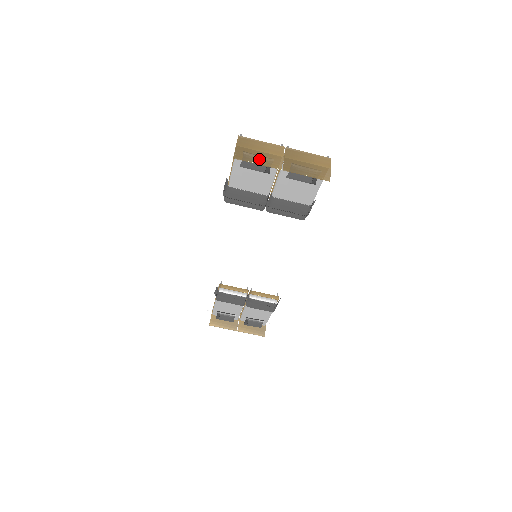
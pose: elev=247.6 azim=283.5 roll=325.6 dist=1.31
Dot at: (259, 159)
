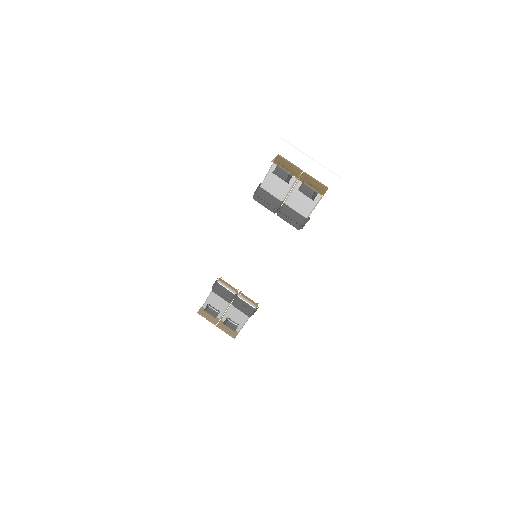
Dot at: (286, 168)
